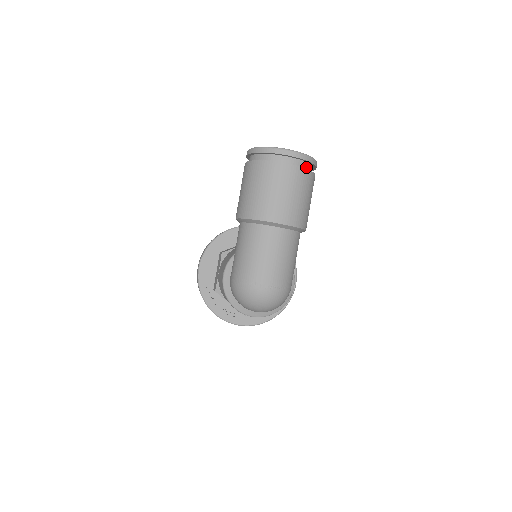
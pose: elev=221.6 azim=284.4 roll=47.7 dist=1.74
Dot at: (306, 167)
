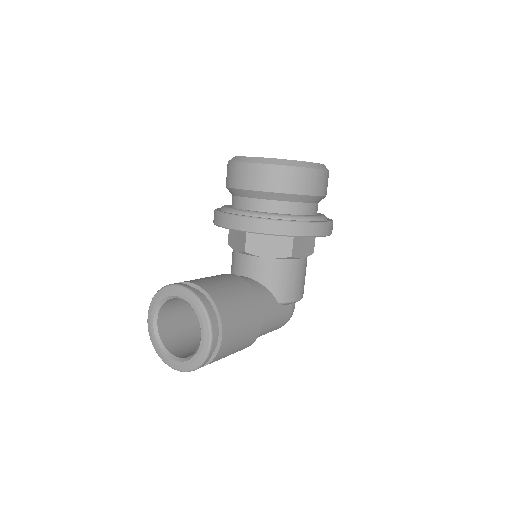
Dot at: occluded
